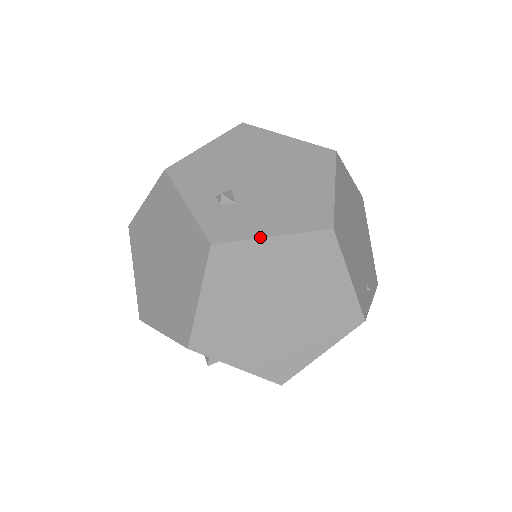
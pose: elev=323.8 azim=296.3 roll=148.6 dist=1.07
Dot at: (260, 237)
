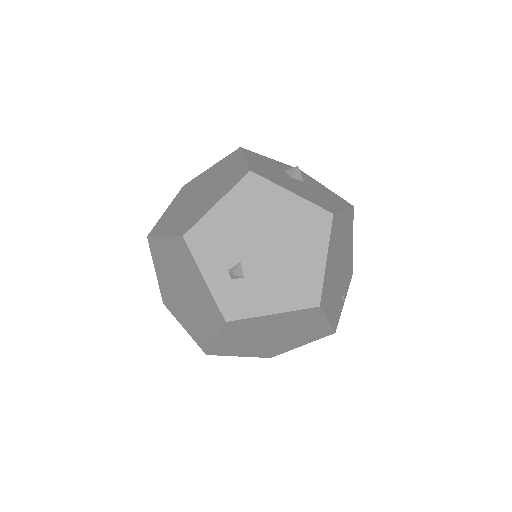
Dot at: (263, 315)
